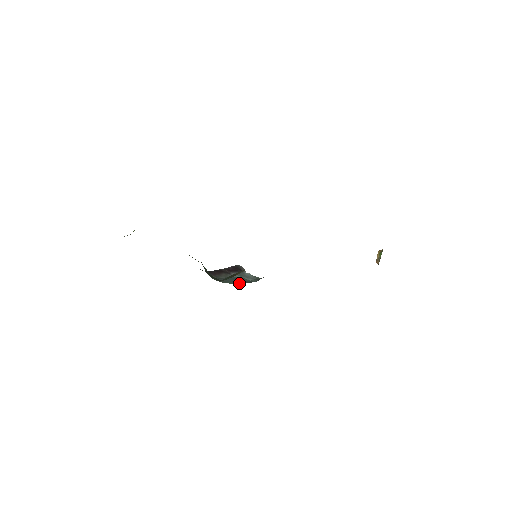
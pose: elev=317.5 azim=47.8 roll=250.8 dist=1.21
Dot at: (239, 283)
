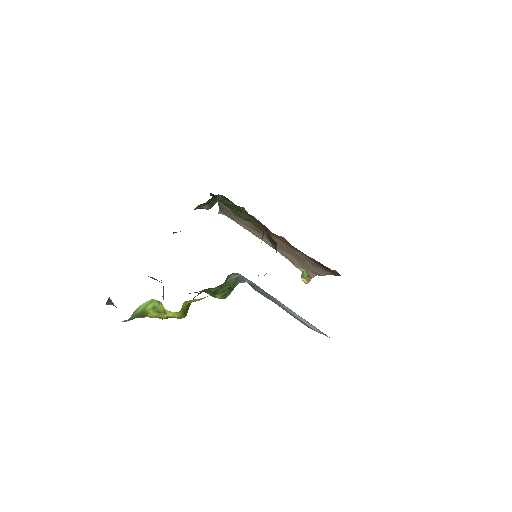
Dot at: occluded
